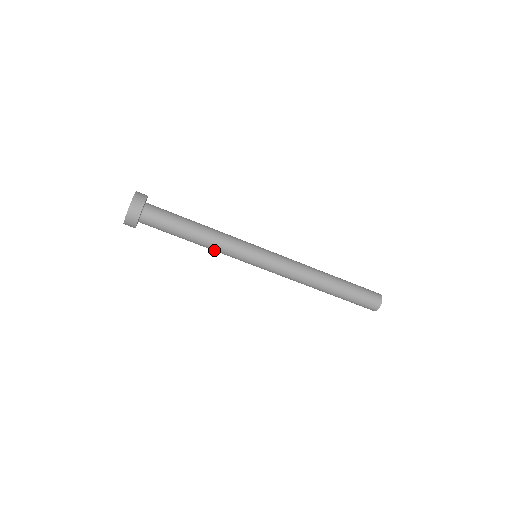
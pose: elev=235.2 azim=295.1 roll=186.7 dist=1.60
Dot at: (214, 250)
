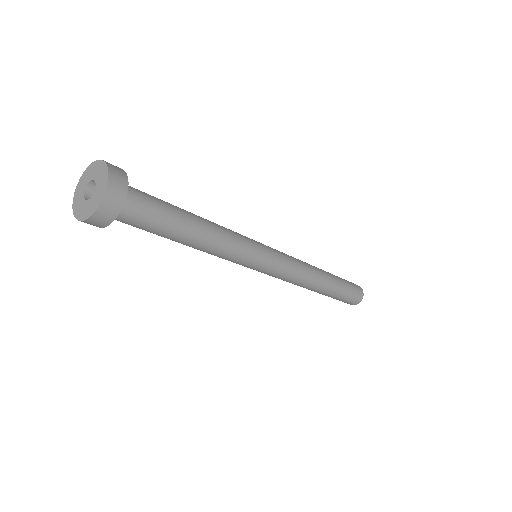
Dot at: occluded
